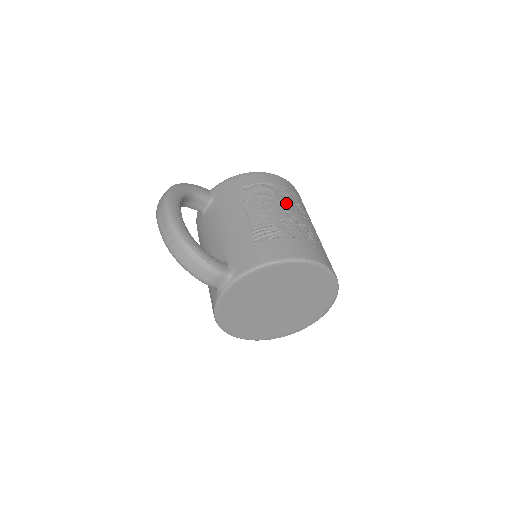
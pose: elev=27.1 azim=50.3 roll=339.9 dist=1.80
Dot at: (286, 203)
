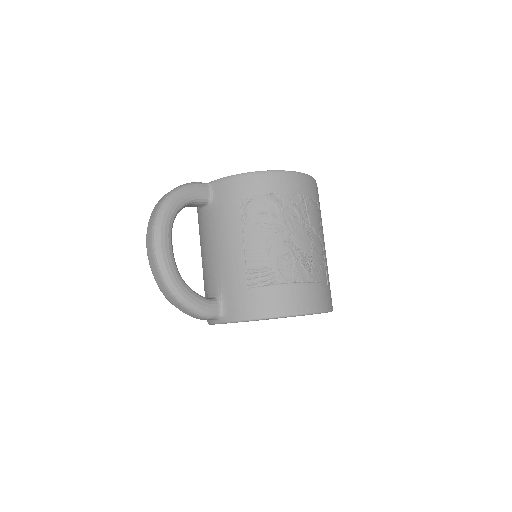
Dot at: (291, 225)
